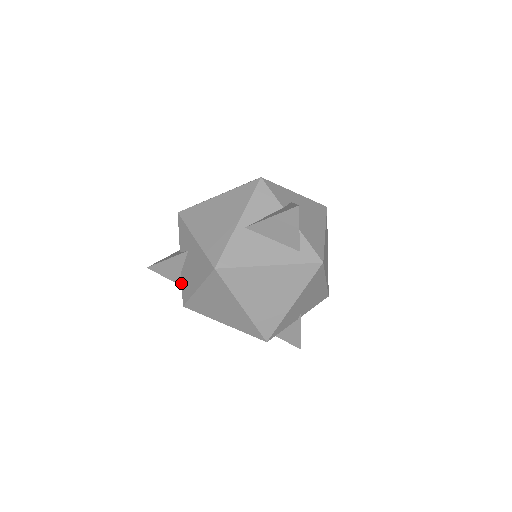
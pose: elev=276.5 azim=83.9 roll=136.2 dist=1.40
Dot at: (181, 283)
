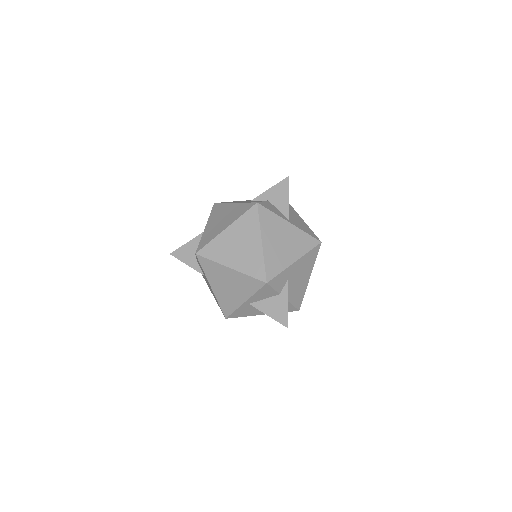
Dot at: occluded
